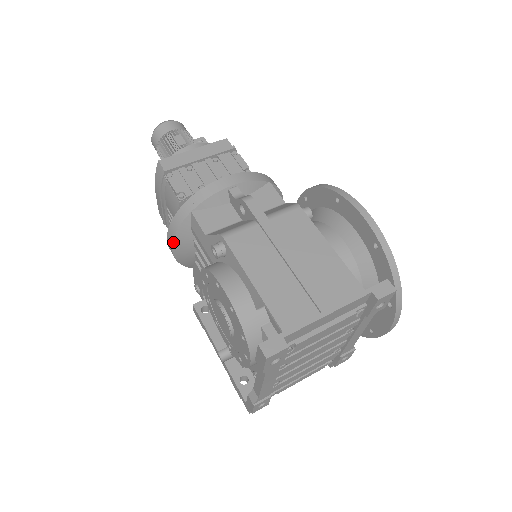
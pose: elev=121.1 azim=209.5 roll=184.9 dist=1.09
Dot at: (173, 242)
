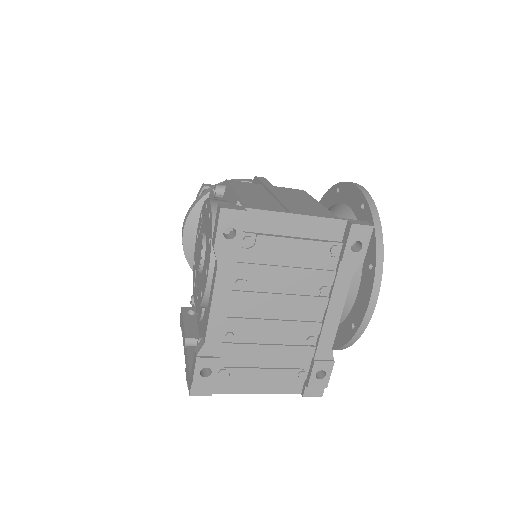
Dot at: (186, 221)
